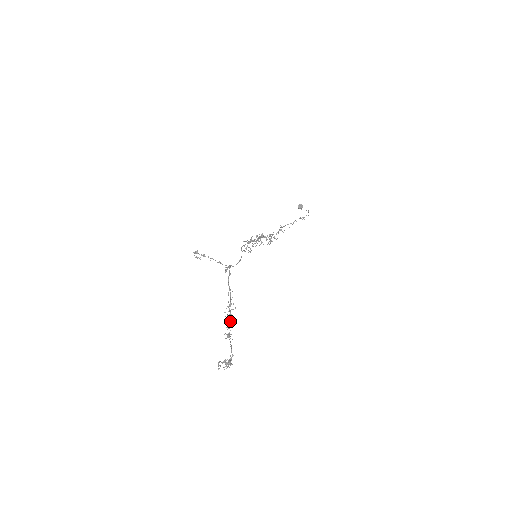
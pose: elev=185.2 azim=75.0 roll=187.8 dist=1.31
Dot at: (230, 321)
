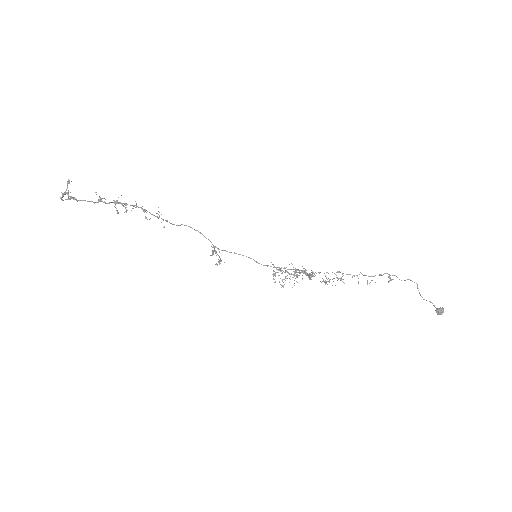
Dot at: (120, 203)
